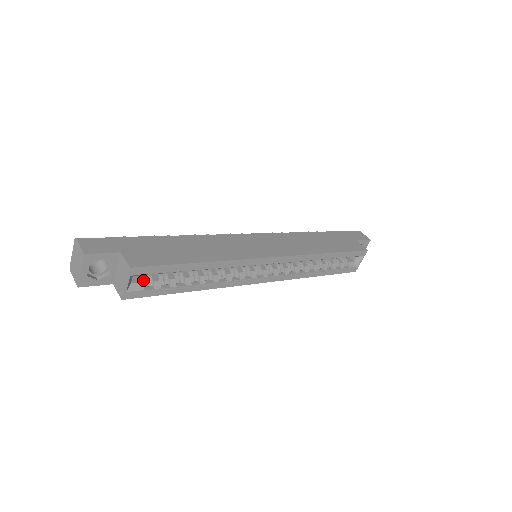
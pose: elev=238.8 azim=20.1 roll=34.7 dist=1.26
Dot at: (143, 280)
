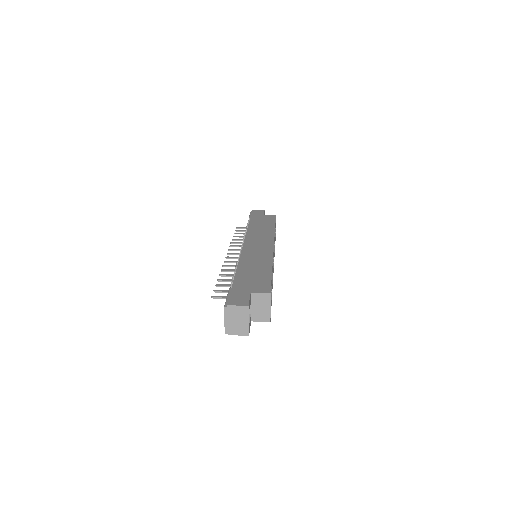
Dot at: occluded
